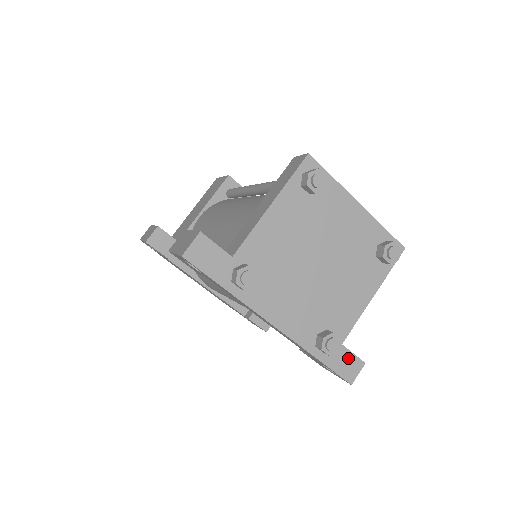
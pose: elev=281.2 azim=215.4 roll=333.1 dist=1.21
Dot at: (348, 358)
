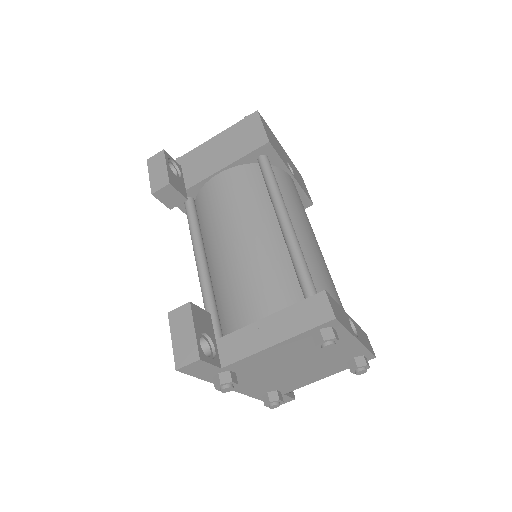
Dot at: (284, 398)
